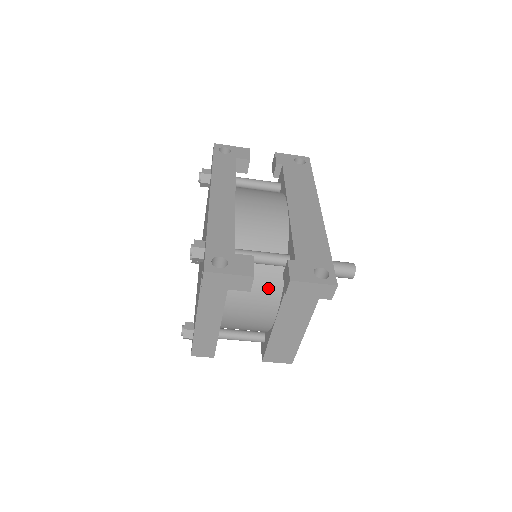
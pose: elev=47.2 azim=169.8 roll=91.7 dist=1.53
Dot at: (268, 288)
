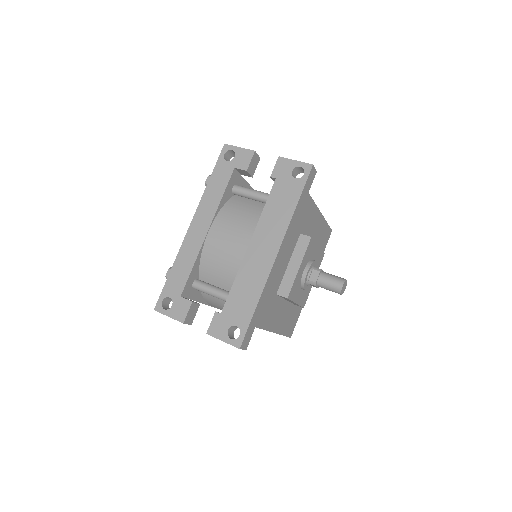
Dot at: occluded
